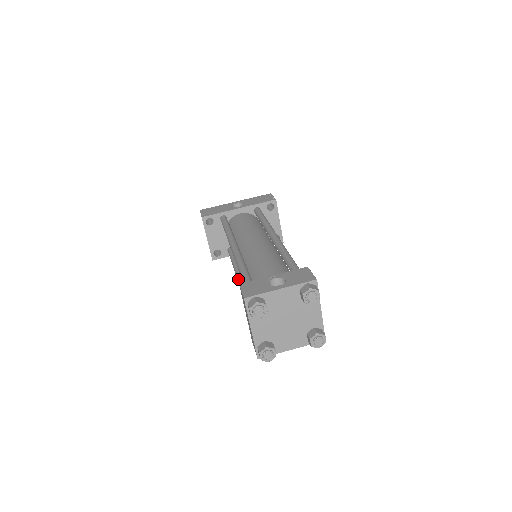
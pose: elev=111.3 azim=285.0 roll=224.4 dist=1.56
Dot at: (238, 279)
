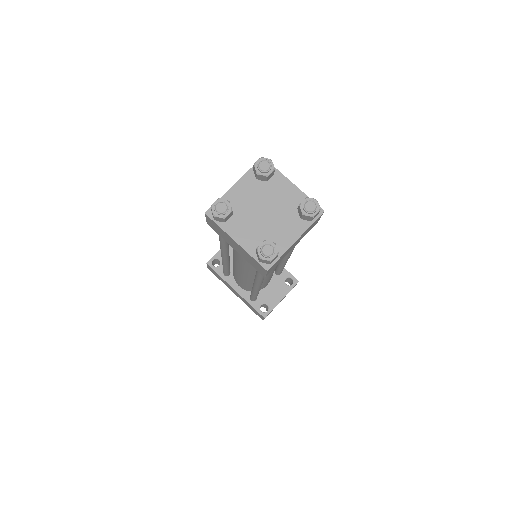
Dot at: occluded
